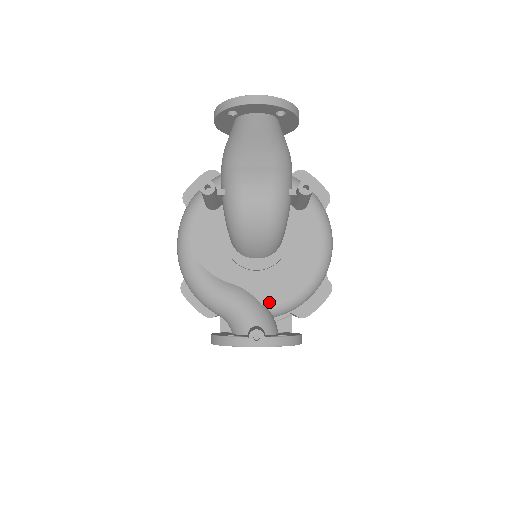
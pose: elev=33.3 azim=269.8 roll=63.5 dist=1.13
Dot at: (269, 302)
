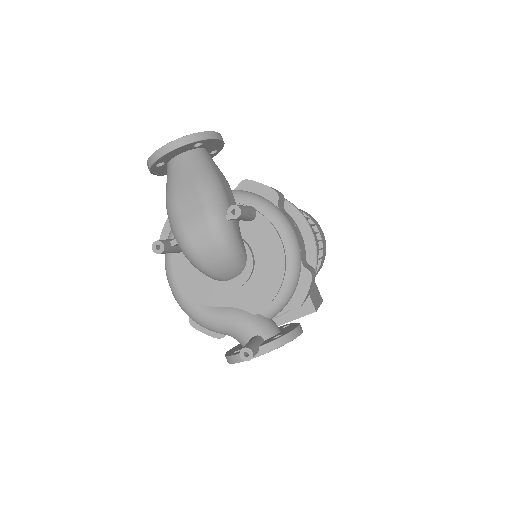
Dot at: (259, 310)
